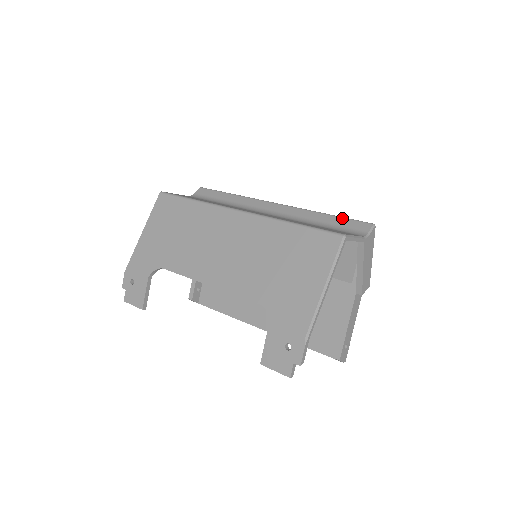
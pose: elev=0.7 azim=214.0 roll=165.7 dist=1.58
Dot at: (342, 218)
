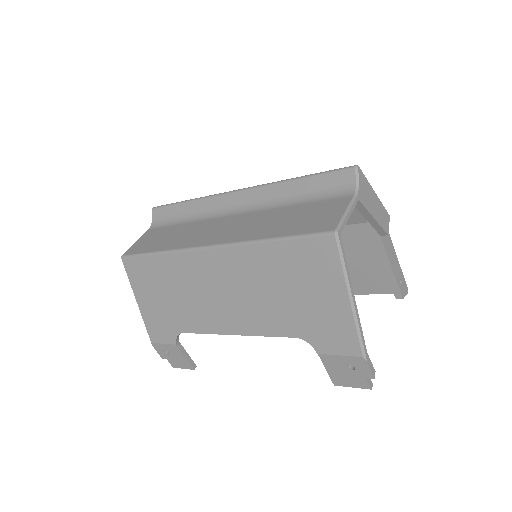
Dot at: (316, 176)
